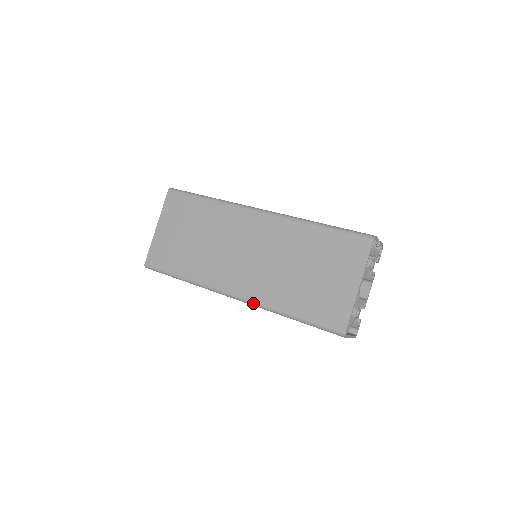
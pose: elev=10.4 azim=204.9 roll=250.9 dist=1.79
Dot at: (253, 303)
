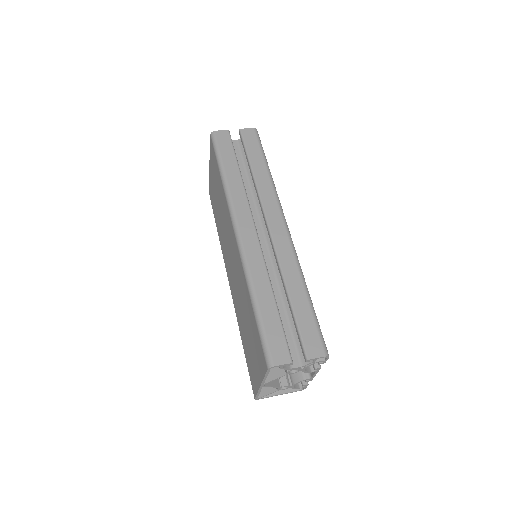
Dot at: occluded
